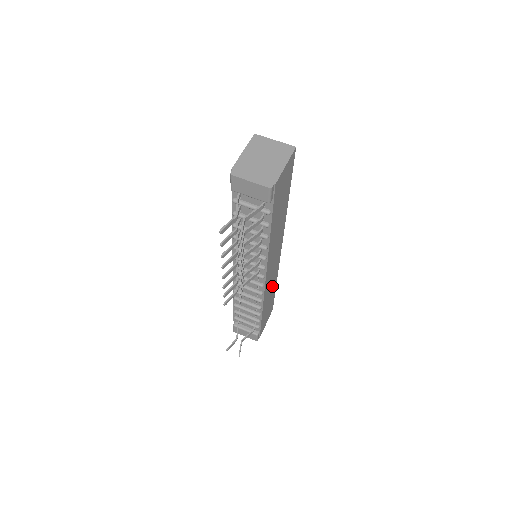
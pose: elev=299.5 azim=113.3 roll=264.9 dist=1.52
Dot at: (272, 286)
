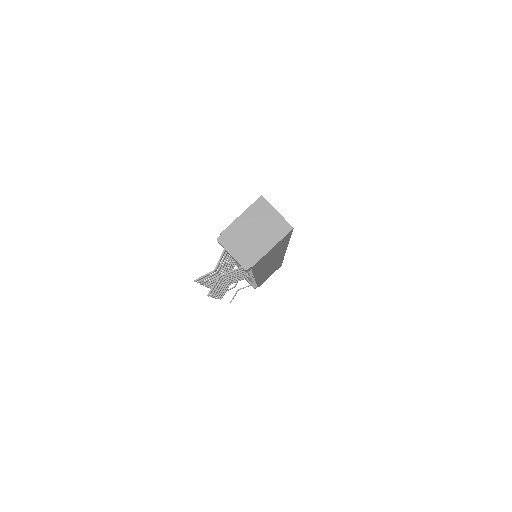
Dot at: (274, 267)
